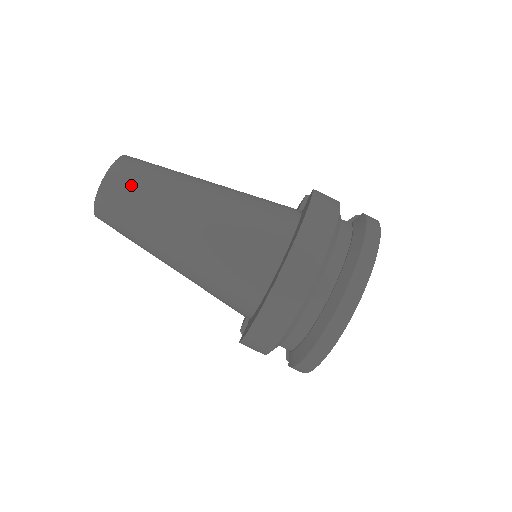
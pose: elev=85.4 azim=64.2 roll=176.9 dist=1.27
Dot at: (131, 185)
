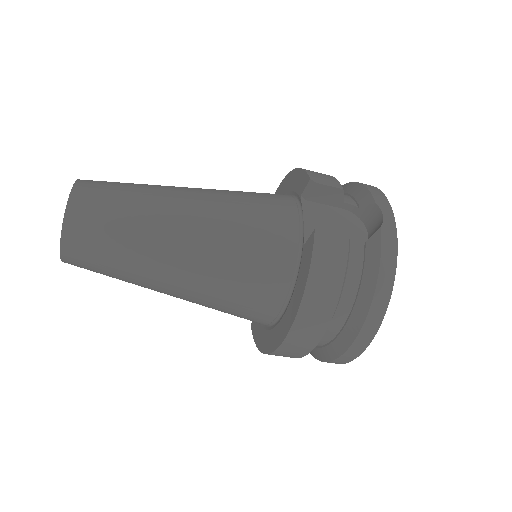
Dot at: (95, 257)
